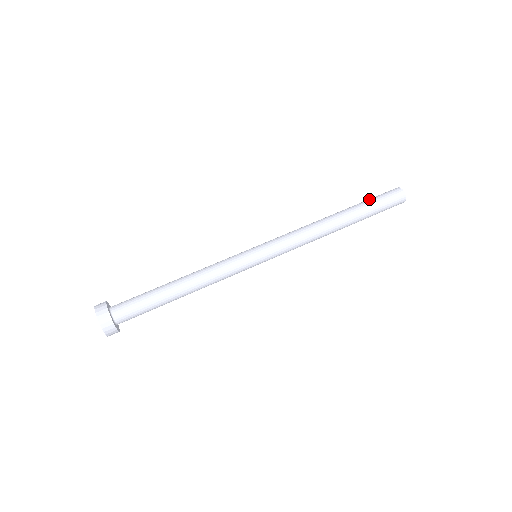
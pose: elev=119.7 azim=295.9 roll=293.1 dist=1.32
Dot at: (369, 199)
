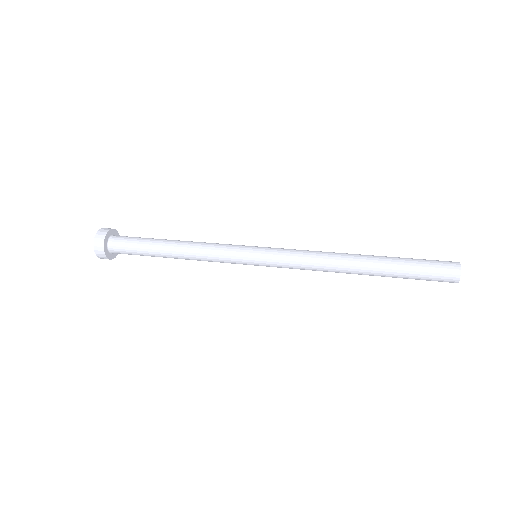
Dot at: (412, 258)
